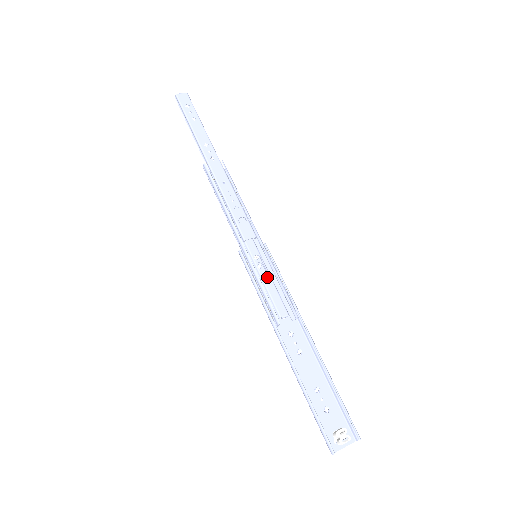
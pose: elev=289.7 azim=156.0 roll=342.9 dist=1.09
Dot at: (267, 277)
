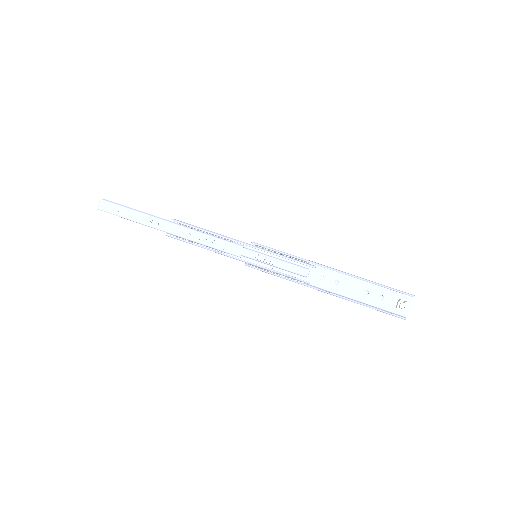
Dot at: (275, 260)
